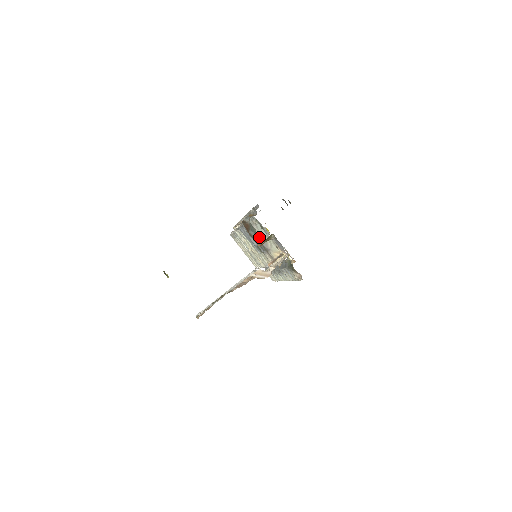
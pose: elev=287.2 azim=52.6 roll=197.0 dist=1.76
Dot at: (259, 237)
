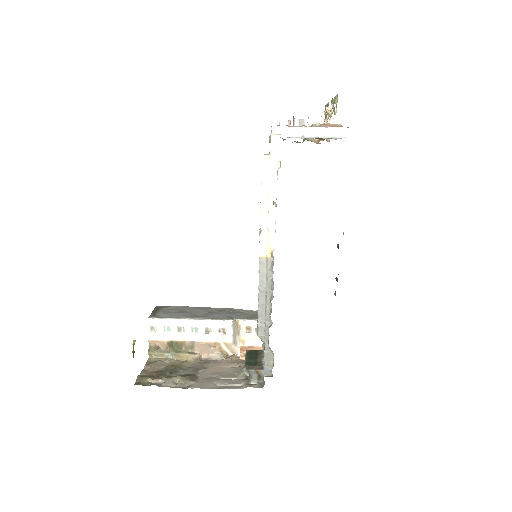
Dot at: occluded
